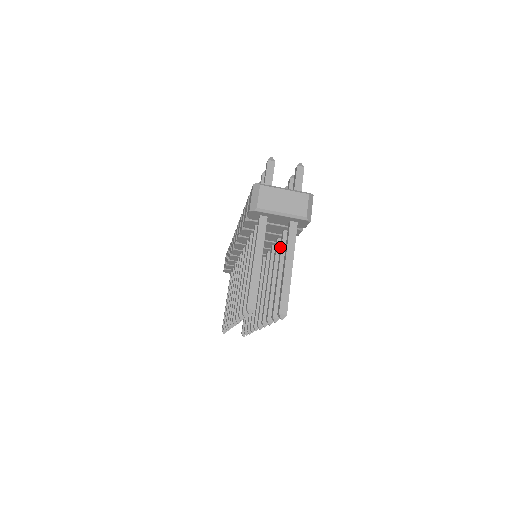
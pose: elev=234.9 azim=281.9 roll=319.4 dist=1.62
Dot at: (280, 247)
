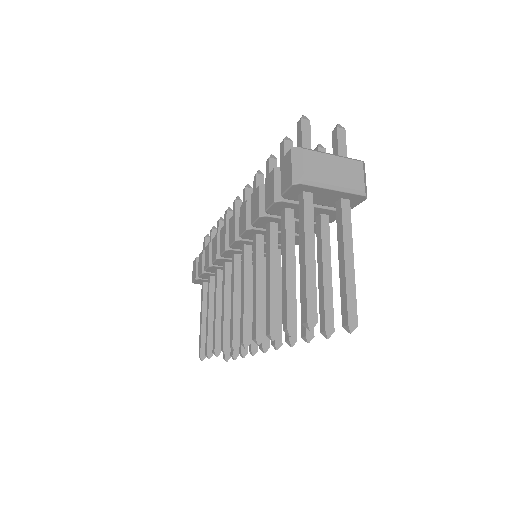
Dot at: (317, 237)
